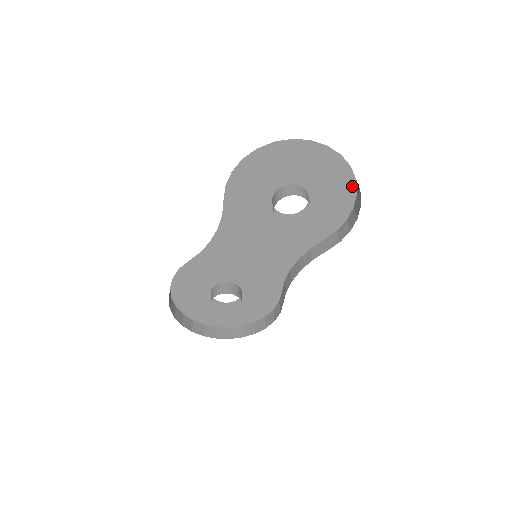
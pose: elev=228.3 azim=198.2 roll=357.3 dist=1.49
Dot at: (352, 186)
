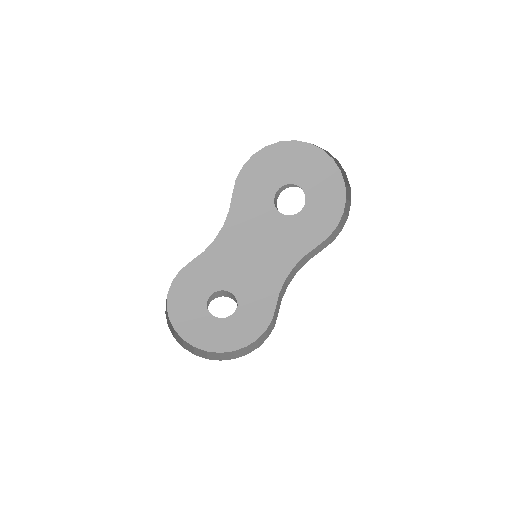
Dot at: (342, 191)
